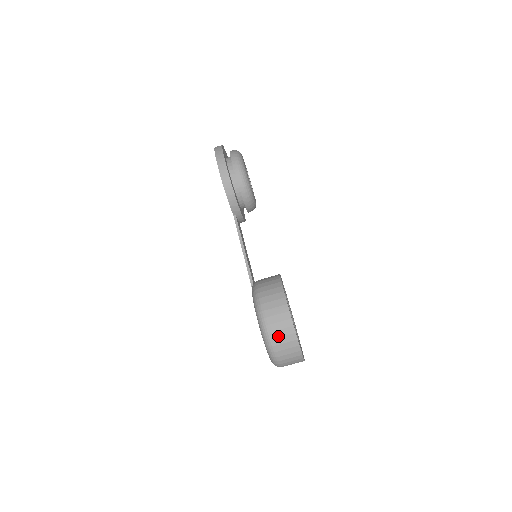
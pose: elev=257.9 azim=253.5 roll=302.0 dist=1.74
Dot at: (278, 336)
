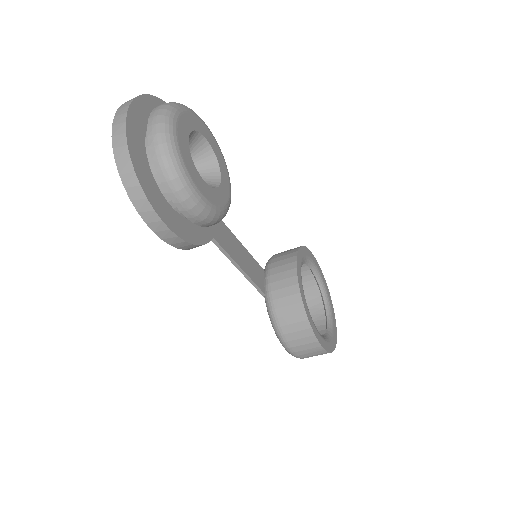
Dot at: occluded
